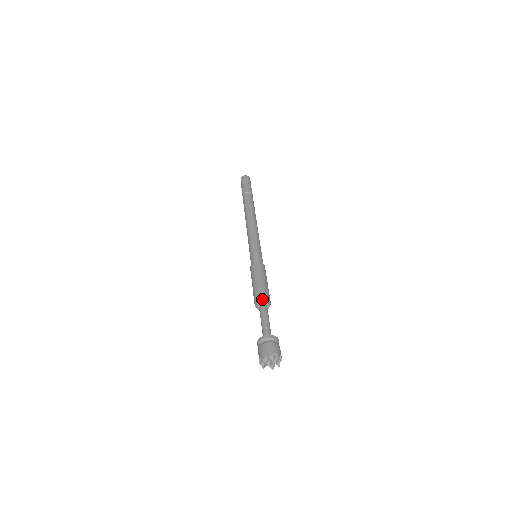
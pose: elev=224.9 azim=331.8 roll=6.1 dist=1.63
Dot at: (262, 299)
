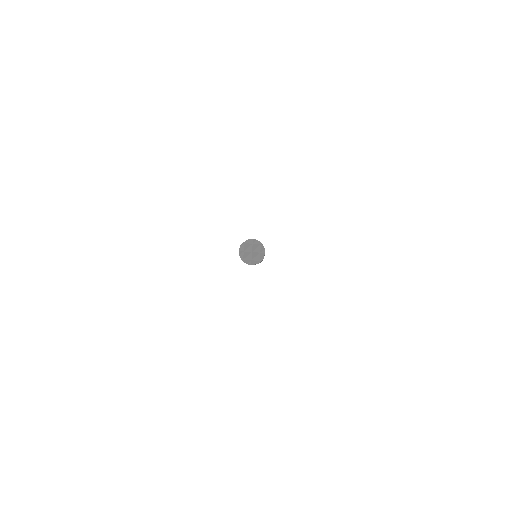
Dot at: occluded
